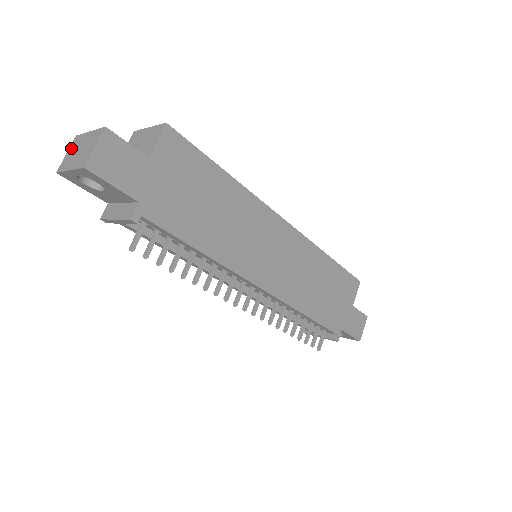
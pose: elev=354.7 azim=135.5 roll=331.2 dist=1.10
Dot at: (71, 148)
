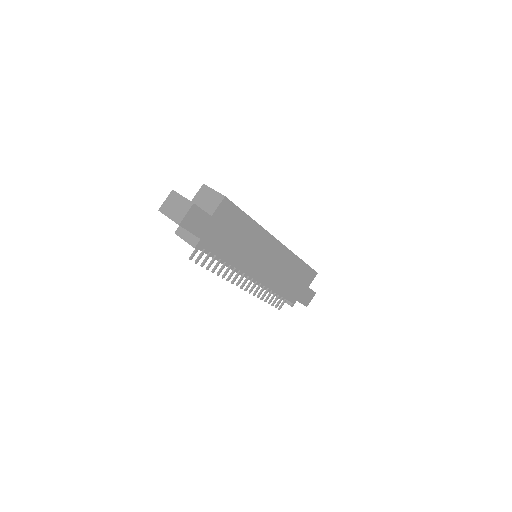
Dot at: (169, 198)
